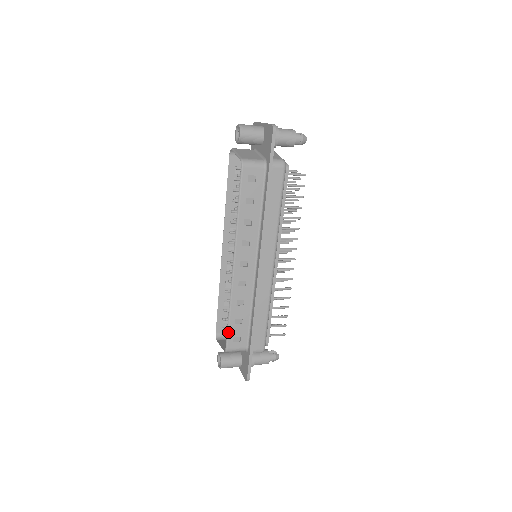
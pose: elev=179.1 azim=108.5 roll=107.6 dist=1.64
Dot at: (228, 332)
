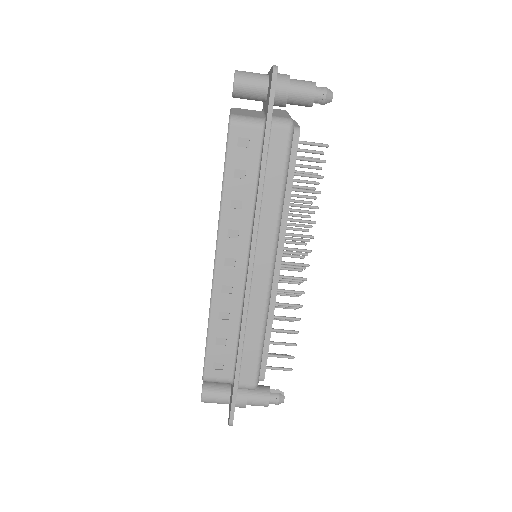
Dot at: (206, 354)
